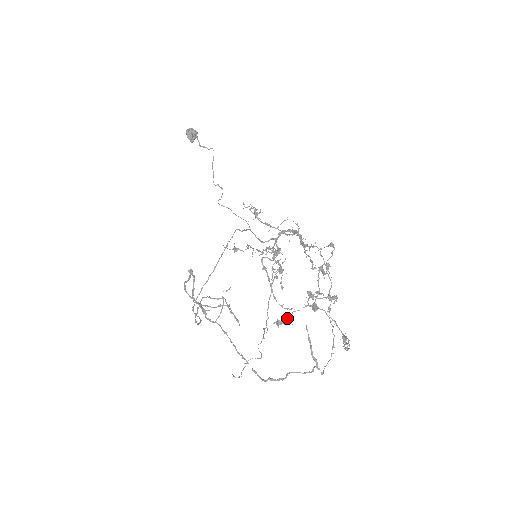
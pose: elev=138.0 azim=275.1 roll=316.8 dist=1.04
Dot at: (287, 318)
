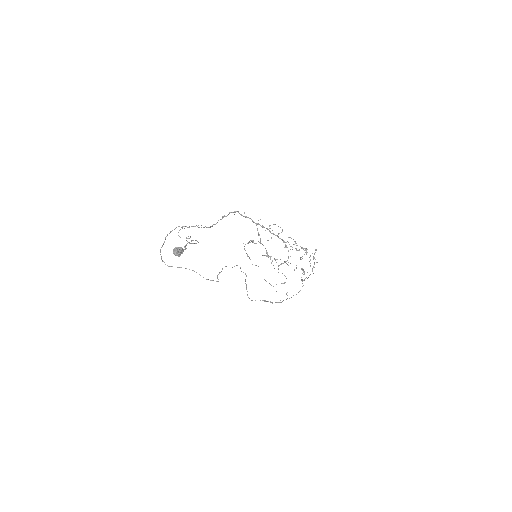
Dot at: occluded
